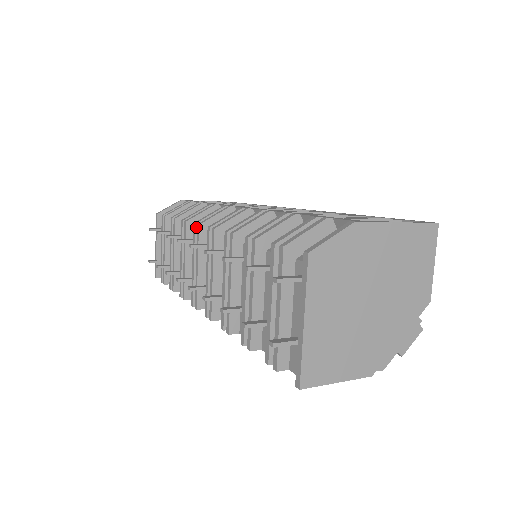
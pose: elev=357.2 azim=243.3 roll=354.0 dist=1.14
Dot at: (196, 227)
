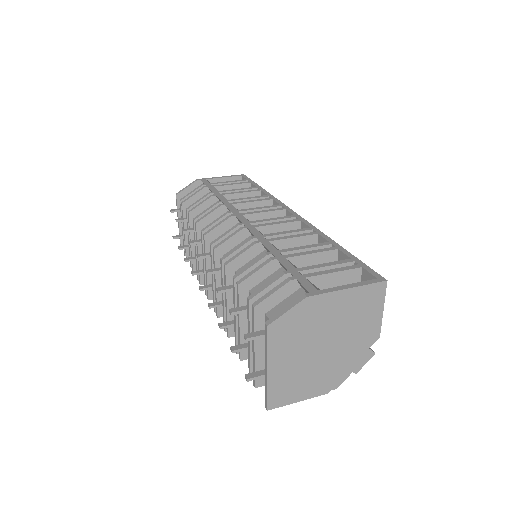
Dot at: occluded
